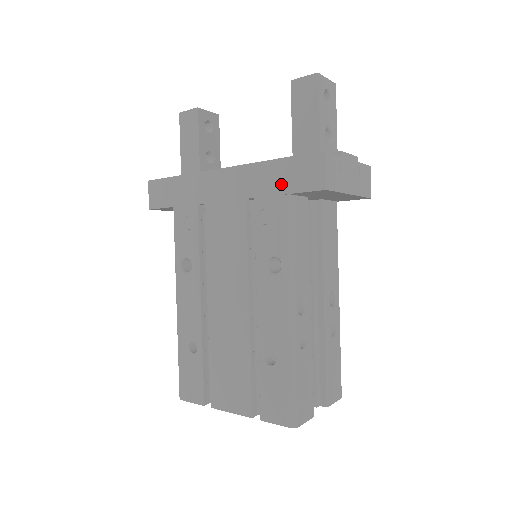
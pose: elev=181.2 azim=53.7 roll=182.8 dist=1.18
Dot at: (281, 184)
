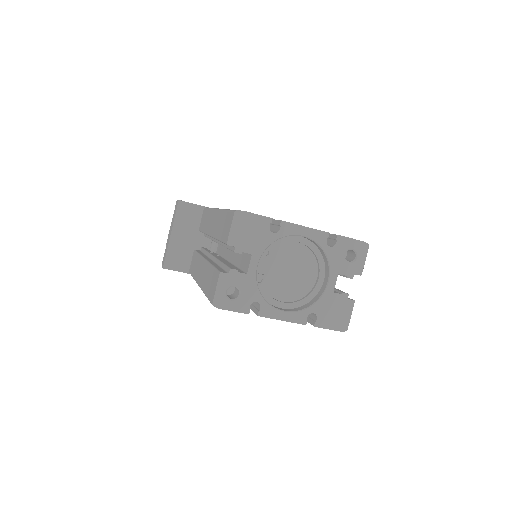
Dot at: occluded
